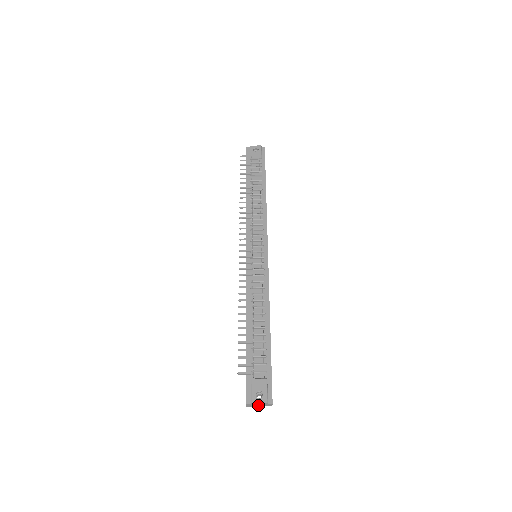
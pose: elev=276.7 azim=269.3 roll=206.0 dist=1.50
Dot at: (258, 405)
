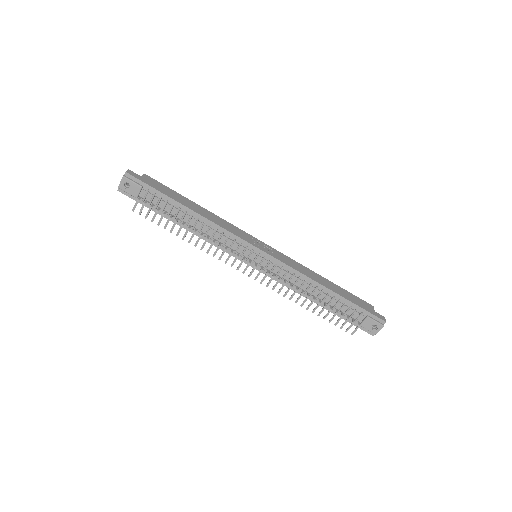
Dot at: occluded
